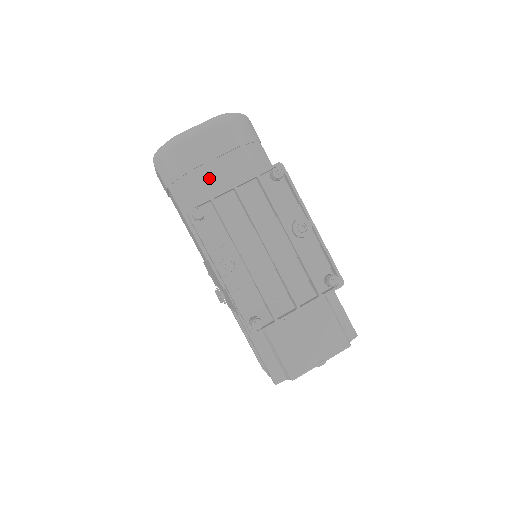
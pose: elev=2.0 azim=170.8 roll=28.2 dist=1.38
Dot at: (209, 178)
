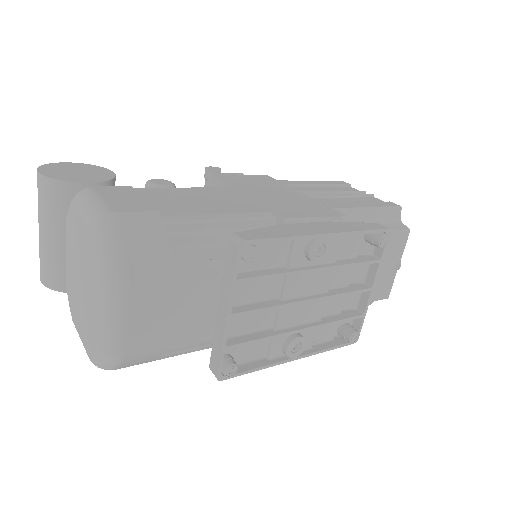
Dot at: (187, 331)
